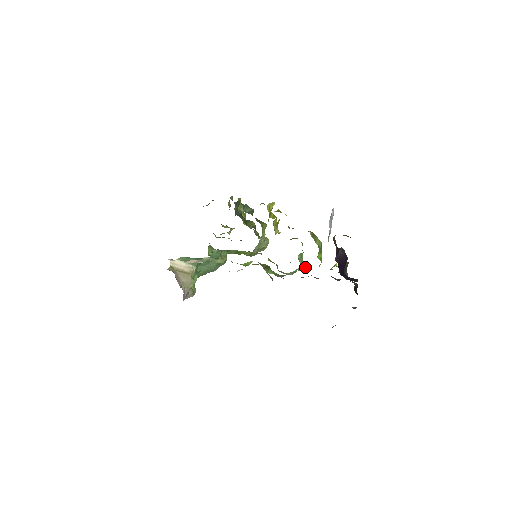
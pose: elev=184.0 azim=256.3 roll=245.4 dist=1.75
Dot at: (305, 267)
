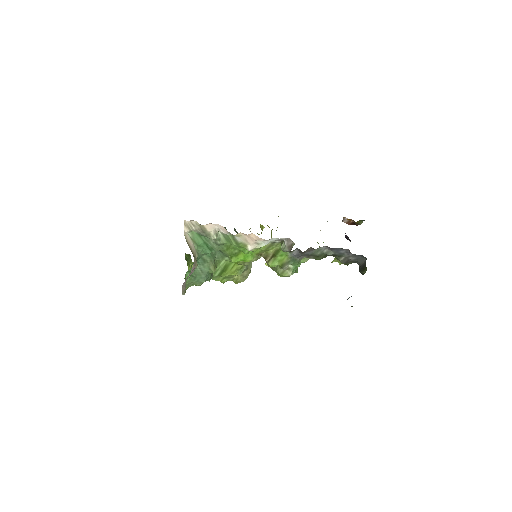
Dot at: occluded
